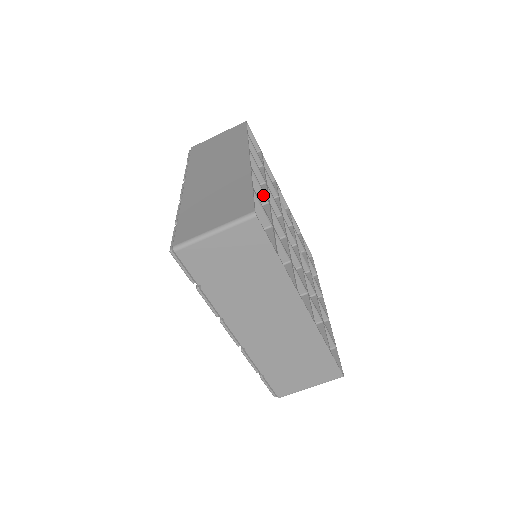
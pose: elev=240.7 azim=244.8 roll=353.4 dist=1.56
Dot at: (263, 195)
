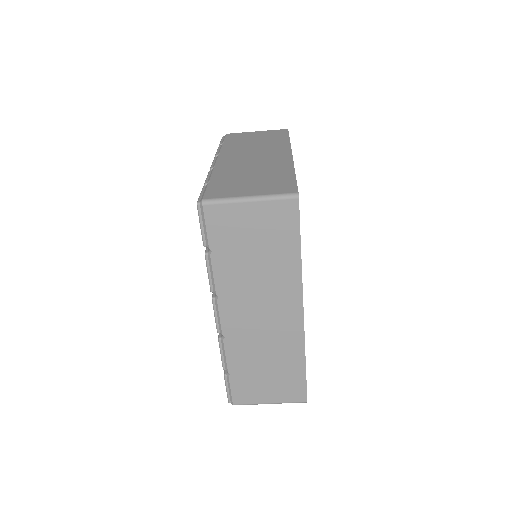
Dot at: occluded
